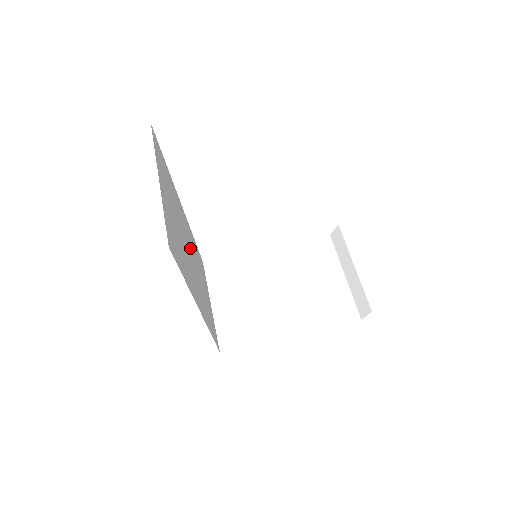
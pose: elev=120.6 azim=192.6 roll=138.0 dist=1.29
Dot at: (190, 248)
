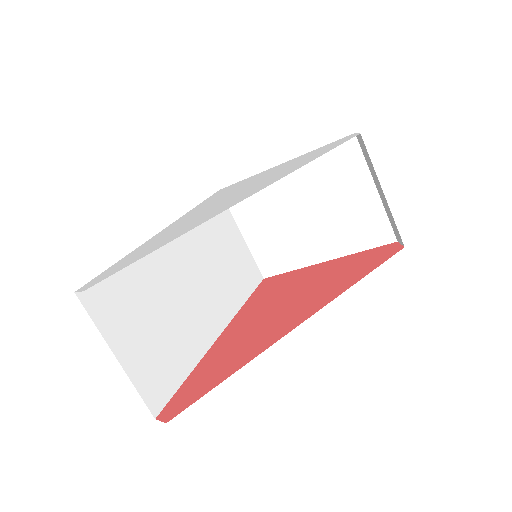
Dot at: (189, 268)
